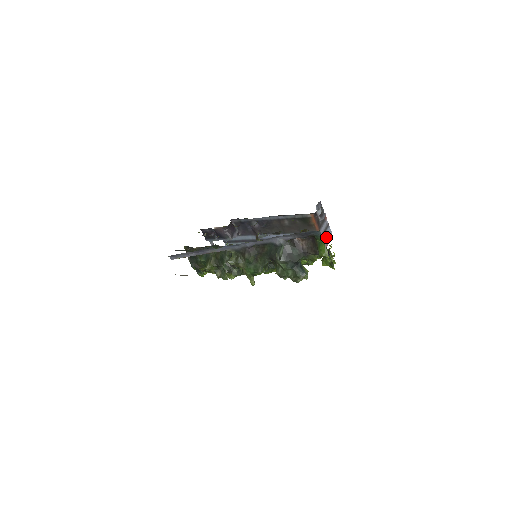
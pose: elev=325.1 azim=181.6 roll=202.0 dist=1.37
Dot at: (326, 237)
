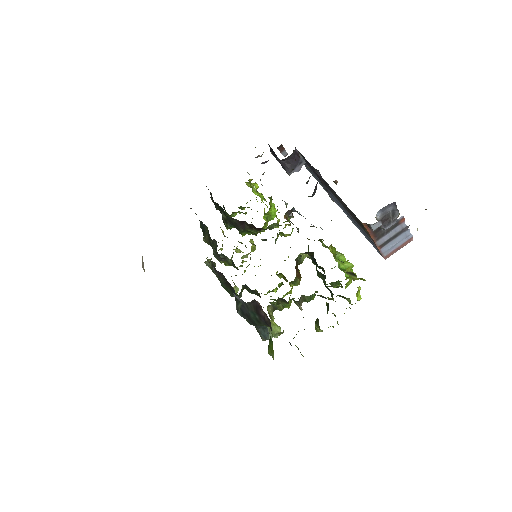
Dot at: (393, 245)
